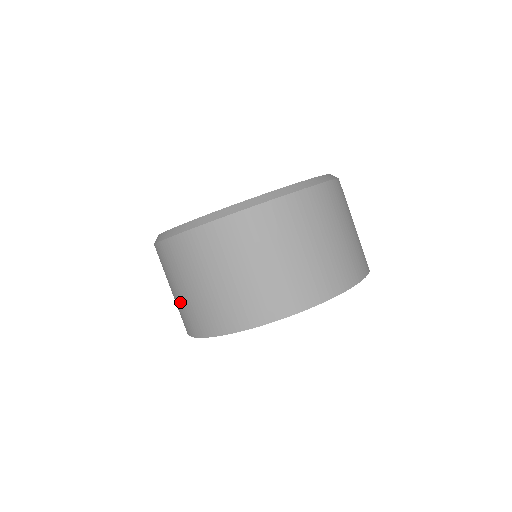
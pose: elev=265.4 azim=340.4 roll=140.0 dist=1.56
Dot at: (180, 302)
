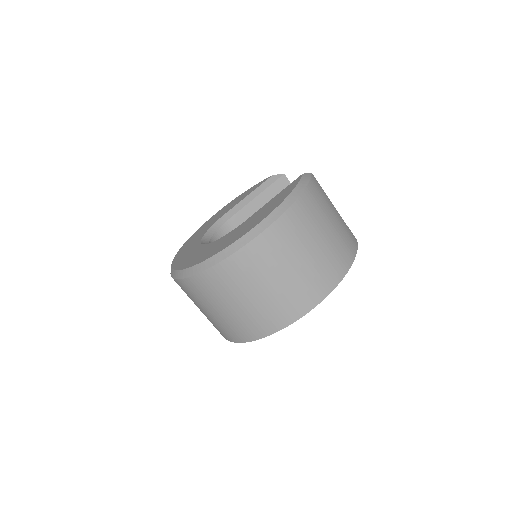
Dot at: occluded
